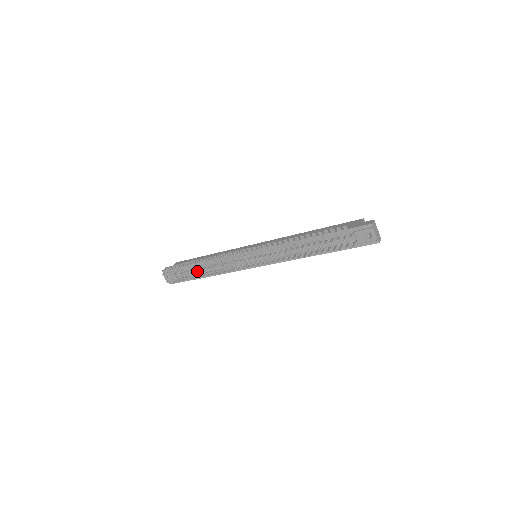
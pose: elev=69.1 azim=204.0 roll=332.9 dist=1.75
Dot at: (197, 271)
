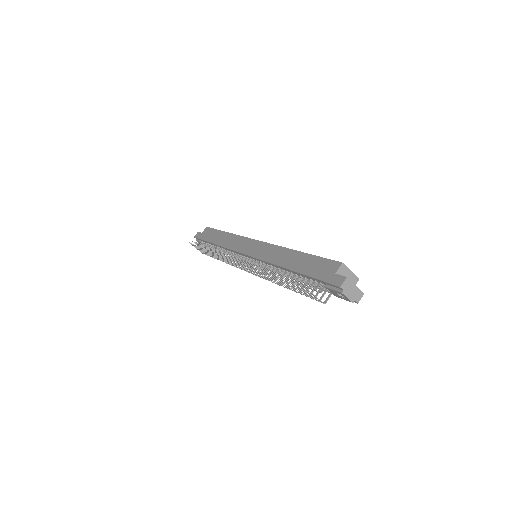
Dot at: occluded
